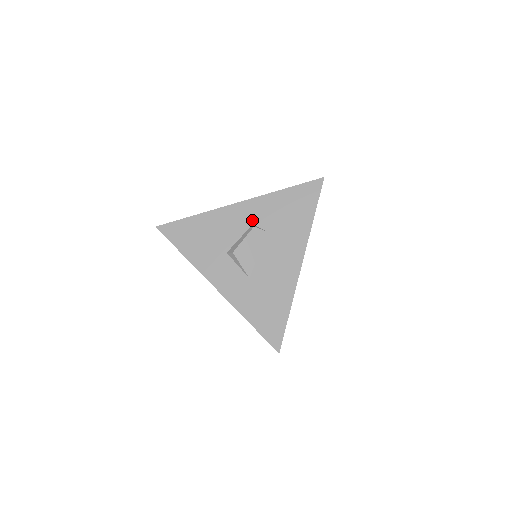
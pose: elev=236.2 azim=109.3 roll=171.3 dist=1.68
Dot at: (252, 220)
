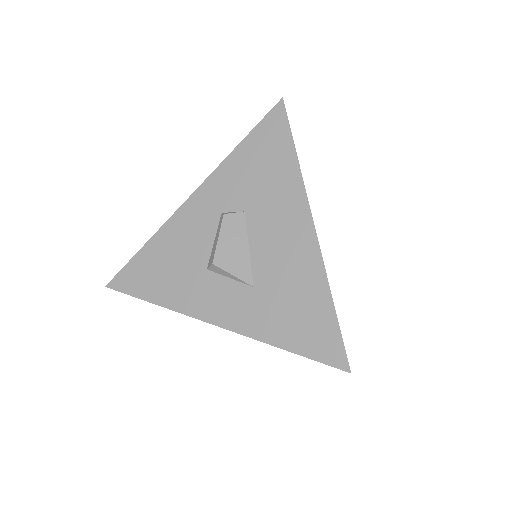
Dot at: (218, 208)
